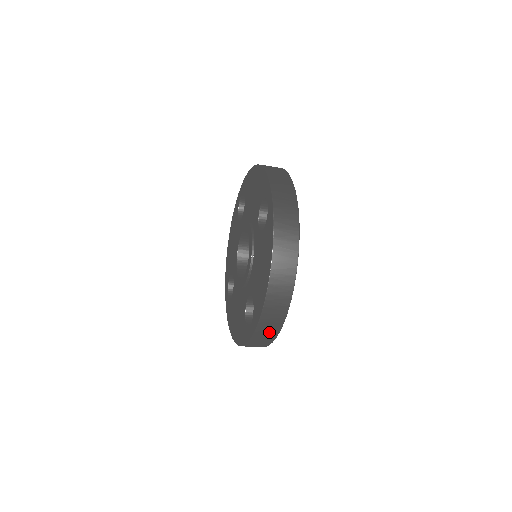
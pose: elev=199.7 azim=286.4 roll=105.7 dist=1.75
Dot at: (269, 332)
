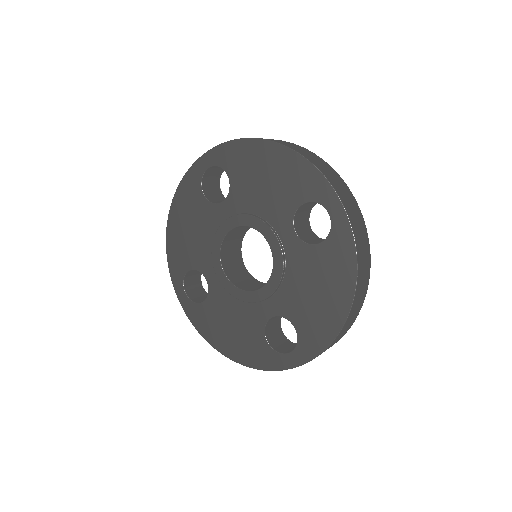
Dot at: occluded
